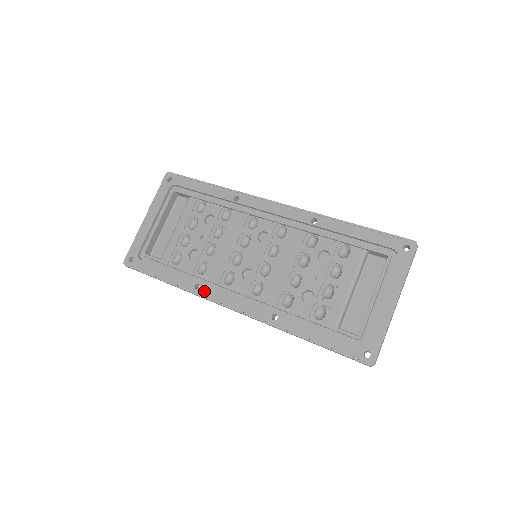
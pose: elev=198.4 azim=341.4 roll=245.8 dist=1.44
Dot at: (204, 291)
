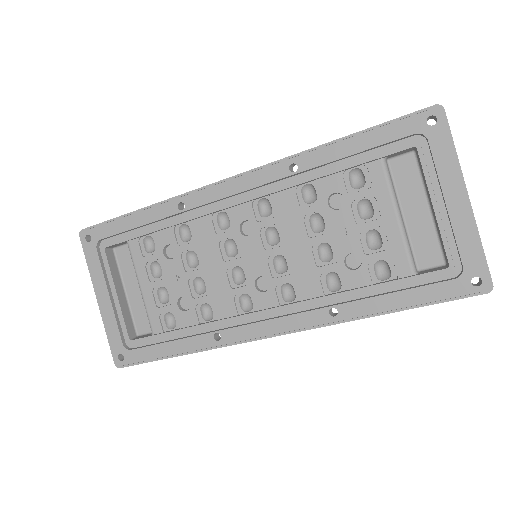
Dot at: (229, 337)
